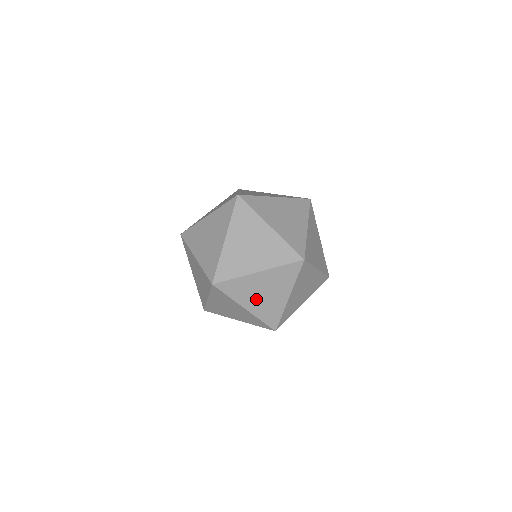
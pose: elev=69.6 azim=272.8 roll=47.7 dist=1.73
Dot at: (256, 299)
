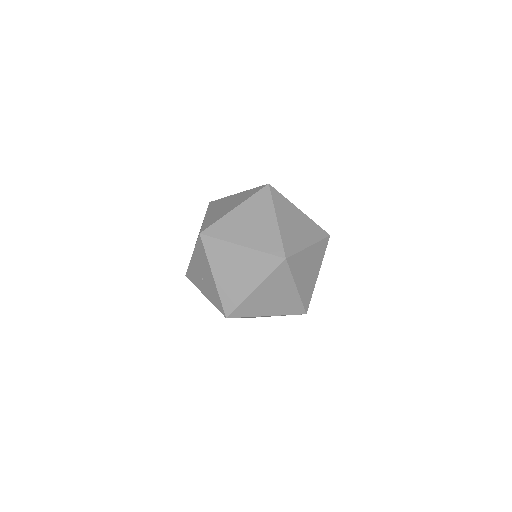
Dot at: occluded
